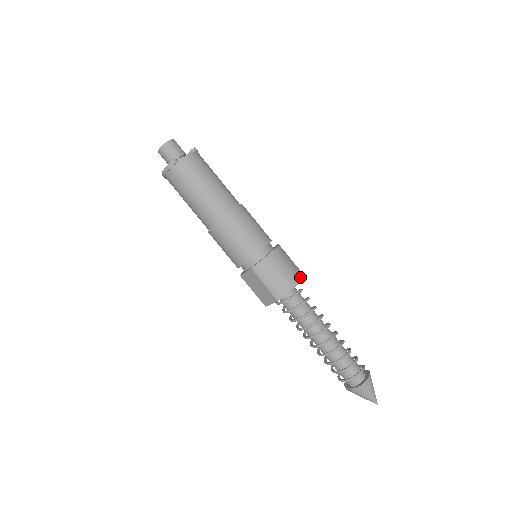
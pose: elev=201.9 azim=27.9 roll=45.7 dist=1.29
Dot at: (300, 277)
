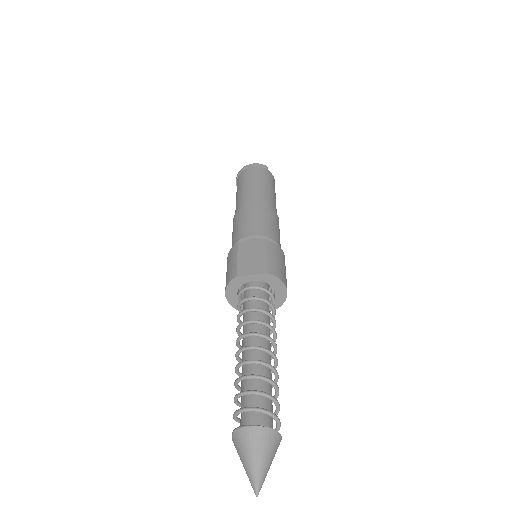
Dot at: (286, 295)
